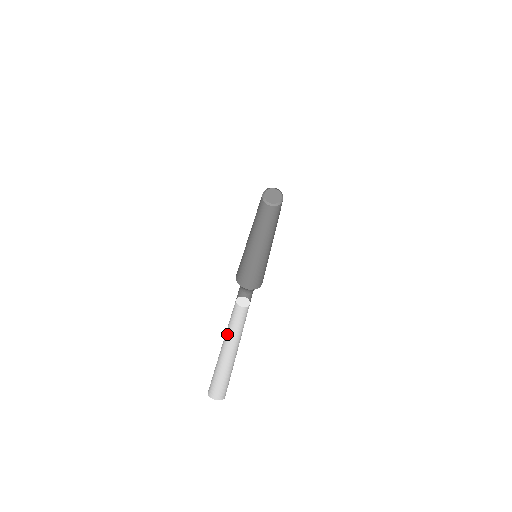
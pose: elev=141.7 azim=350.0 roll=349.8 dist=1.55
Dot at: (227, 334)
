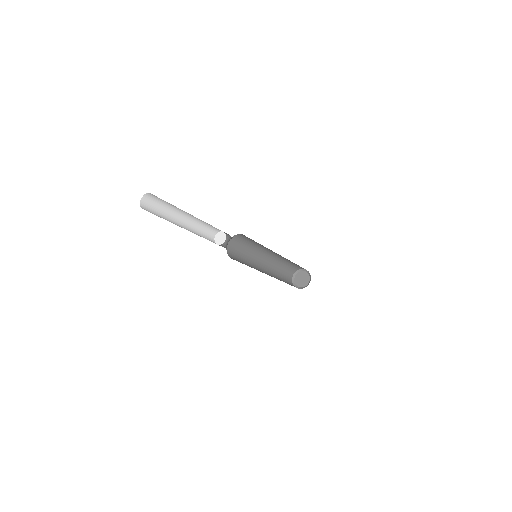
Dot at: (190, 229)
